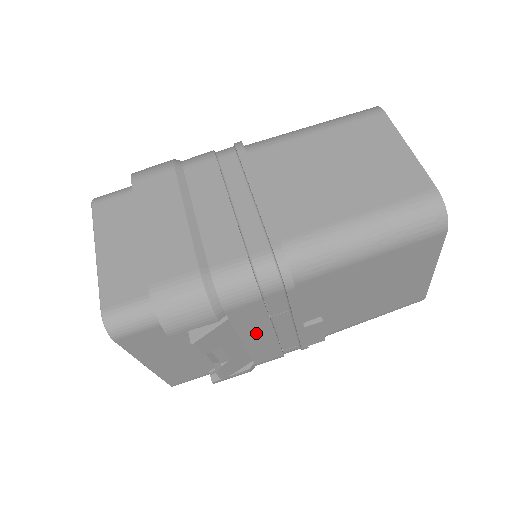
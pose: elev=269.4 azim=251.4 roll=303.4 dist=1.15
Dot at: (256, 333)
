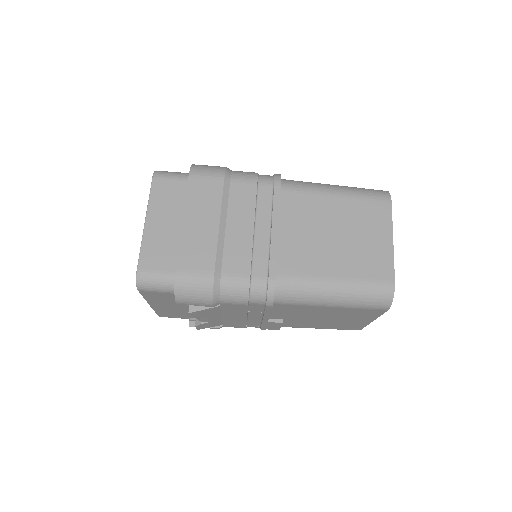
Dot at: (234, 315)
